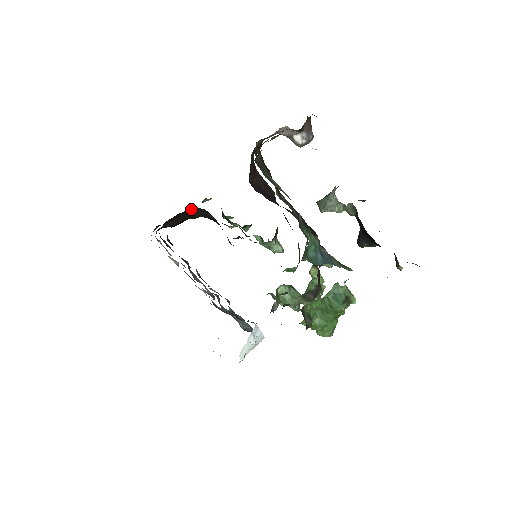
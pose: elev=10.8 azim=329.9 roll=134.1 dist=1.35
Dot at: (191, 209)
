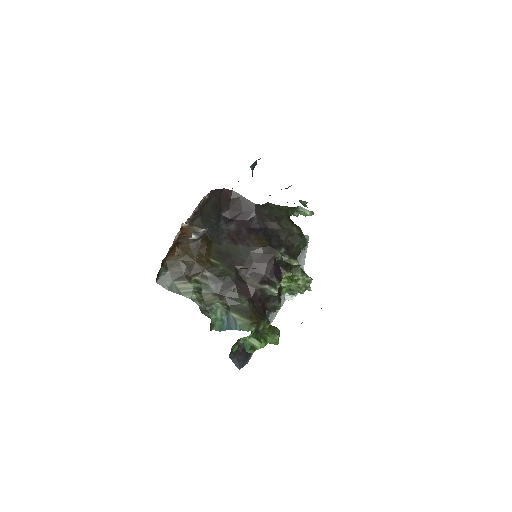
Dot at: occluded
